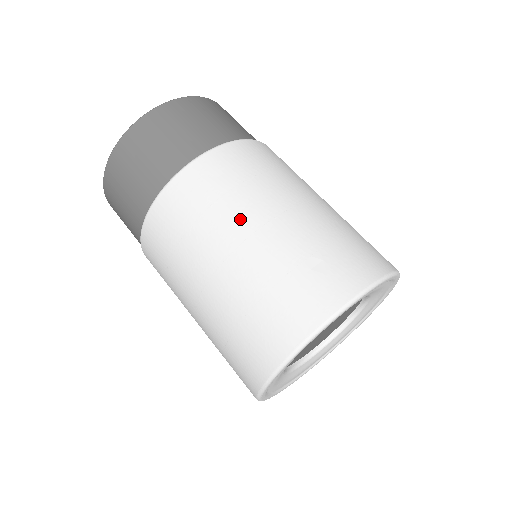
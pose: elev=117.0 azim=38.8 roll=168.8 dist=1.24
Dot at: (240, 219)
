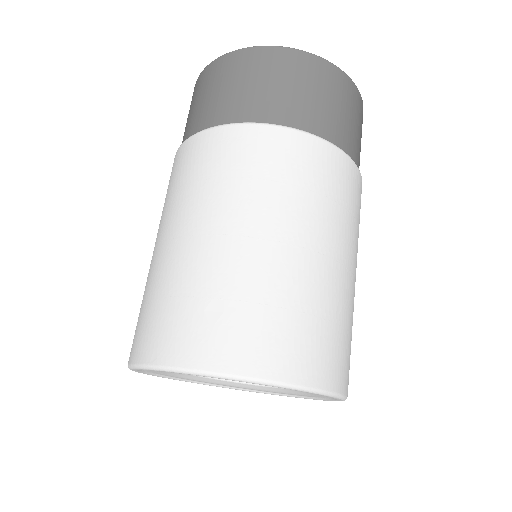
Dot at: (204, 212)
